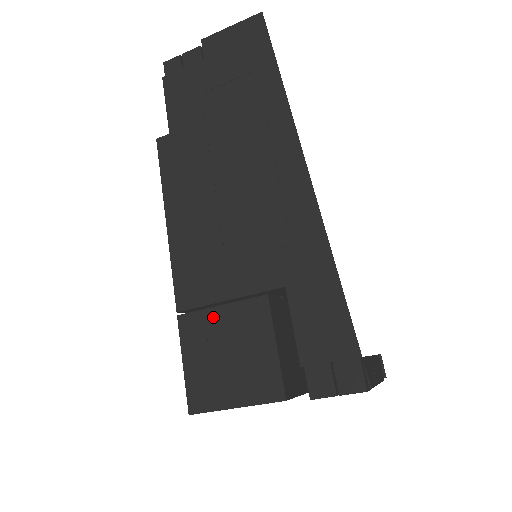
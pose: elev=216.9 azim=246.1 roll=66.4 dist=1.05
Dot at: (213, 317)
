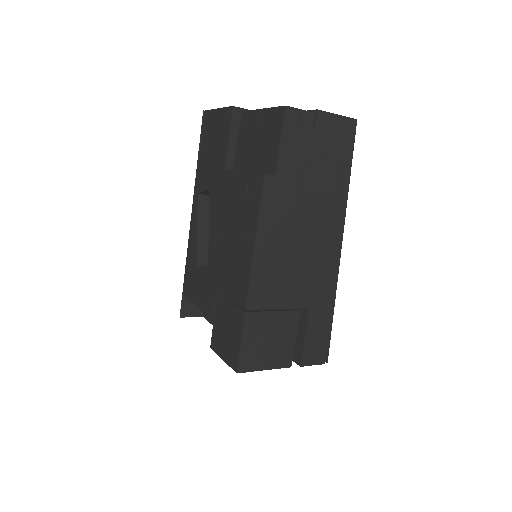
Dot at: (268, 317)
